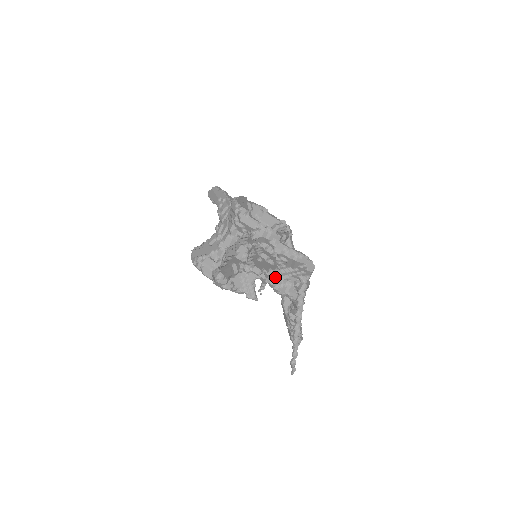
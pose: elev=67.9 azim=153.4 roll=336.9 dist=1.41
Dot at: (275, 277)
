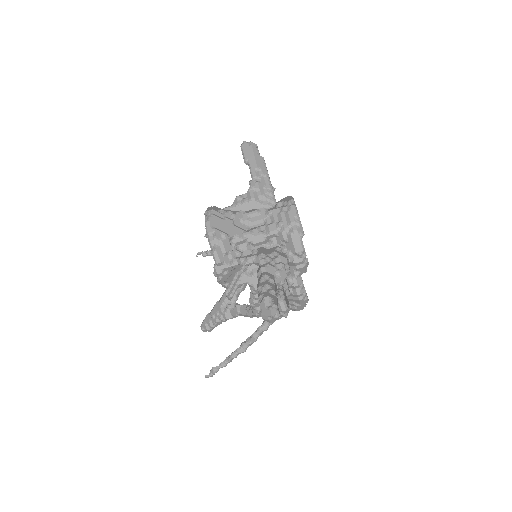
Dot at: (286, 316)
